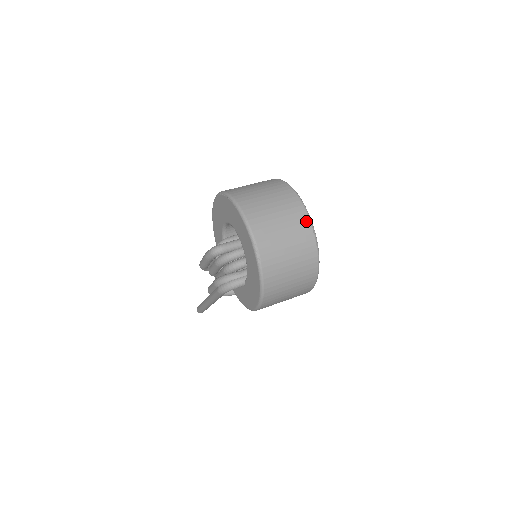
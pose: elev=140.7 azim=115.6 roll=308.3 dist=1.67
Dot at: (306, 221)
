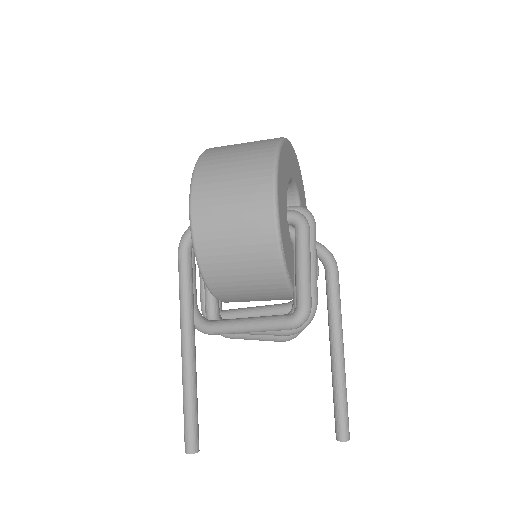
Dot at: occluded
